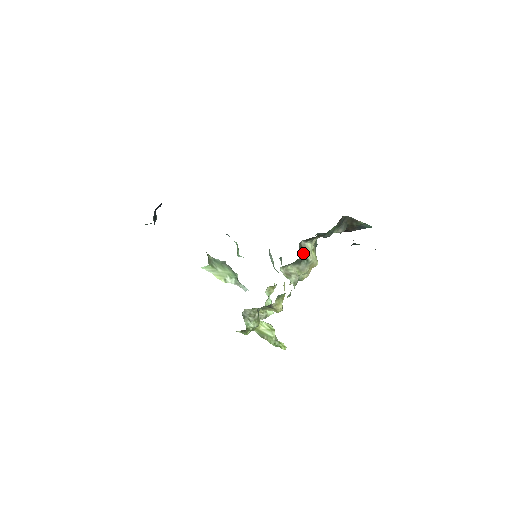
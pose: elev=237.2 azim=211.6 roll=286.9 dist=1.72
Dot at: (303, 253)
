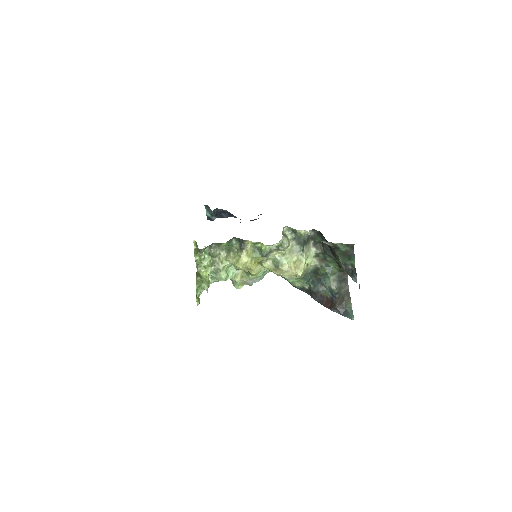
Dot at: (306, 243)
